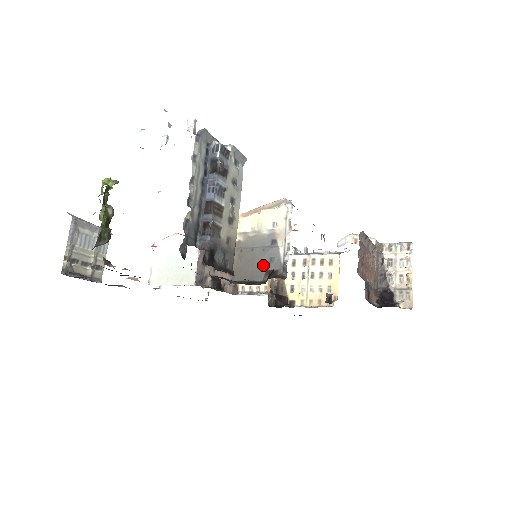
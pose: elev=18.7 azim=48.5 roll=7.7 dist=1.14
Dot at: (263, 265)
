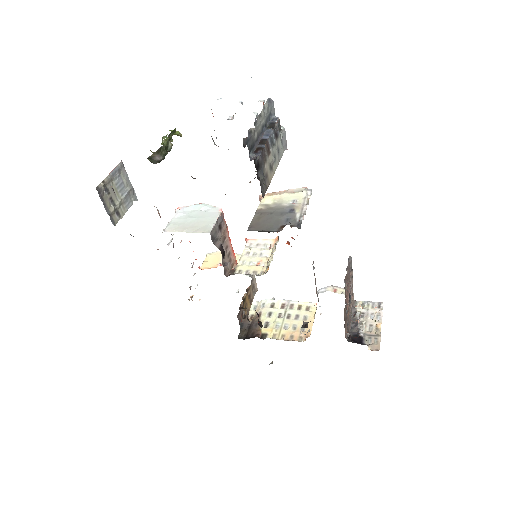
Dot at: (280, 222)
